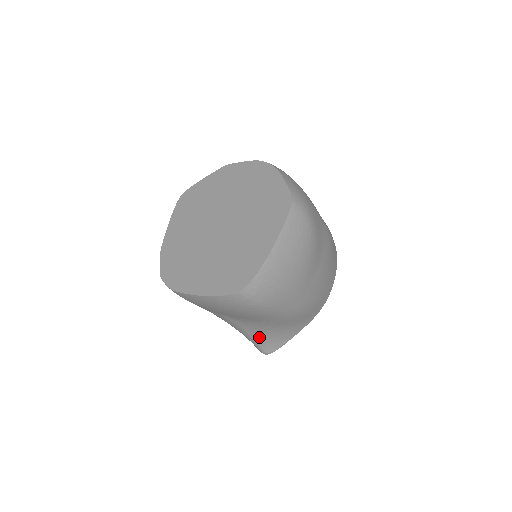
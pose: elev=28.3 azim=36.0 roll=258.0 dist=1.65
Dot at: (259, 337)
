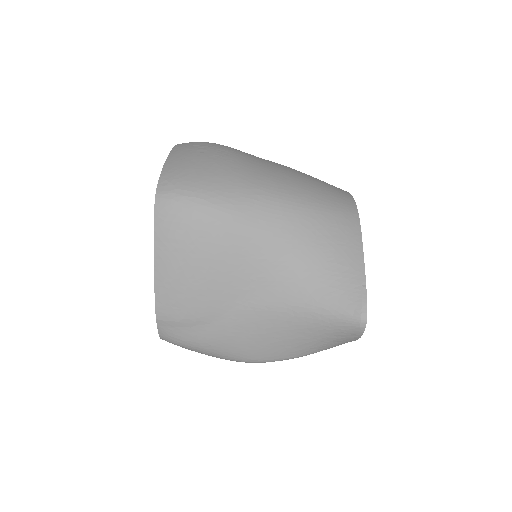
Dot at: (316, 296)
